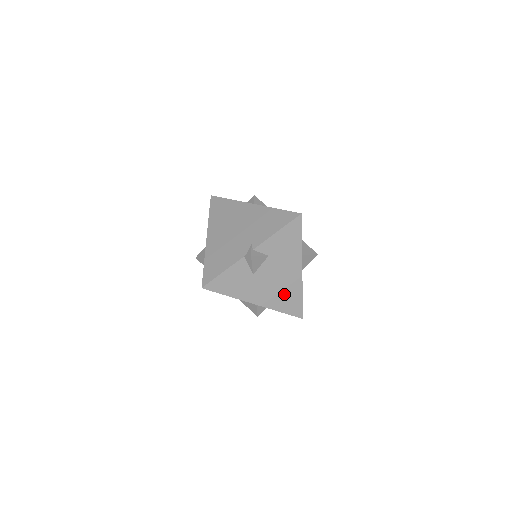
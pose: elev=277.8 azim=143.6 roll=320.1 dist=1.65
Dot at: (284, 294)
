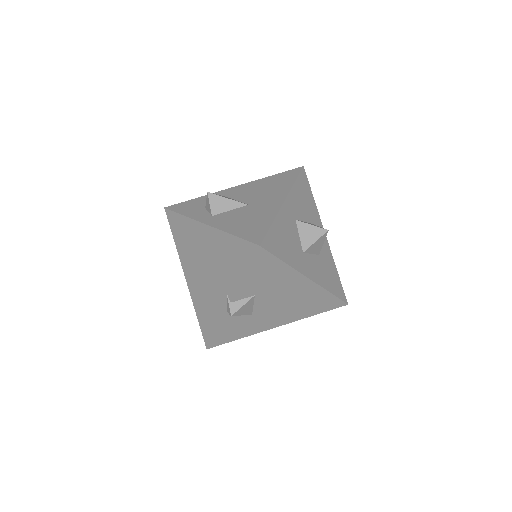
Dot at: (305, 304)
